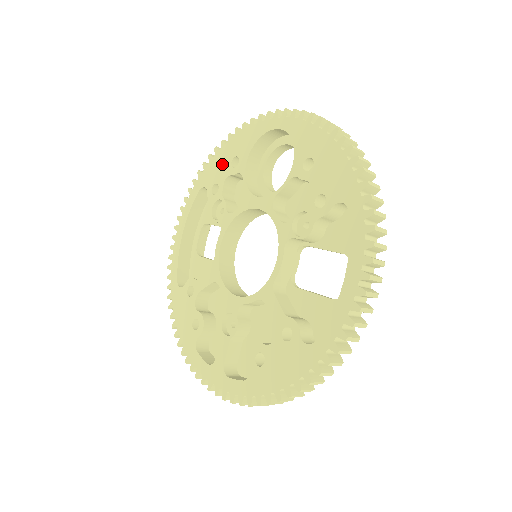
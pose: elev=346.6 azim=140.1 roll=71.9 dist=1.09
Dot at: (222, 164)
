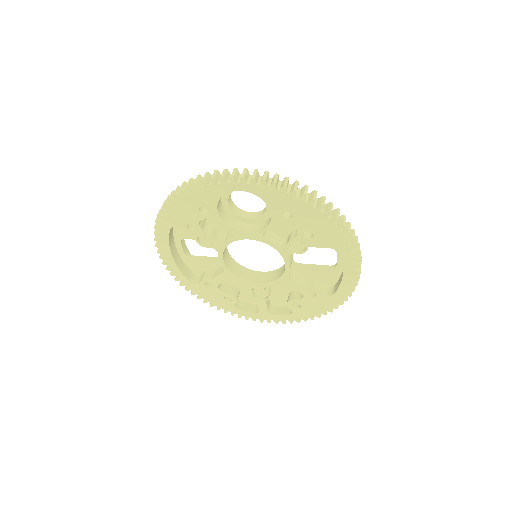
Dot at: (187, 212)
